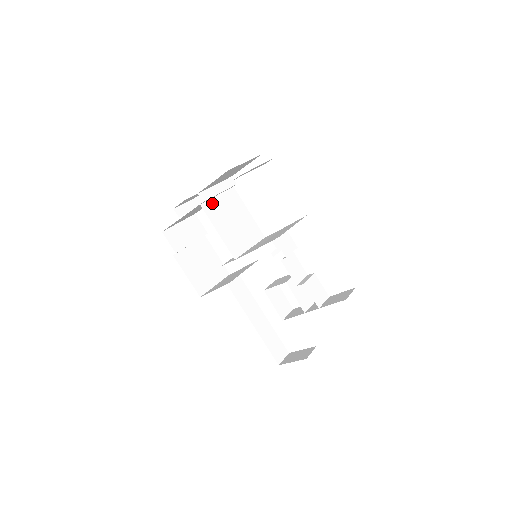
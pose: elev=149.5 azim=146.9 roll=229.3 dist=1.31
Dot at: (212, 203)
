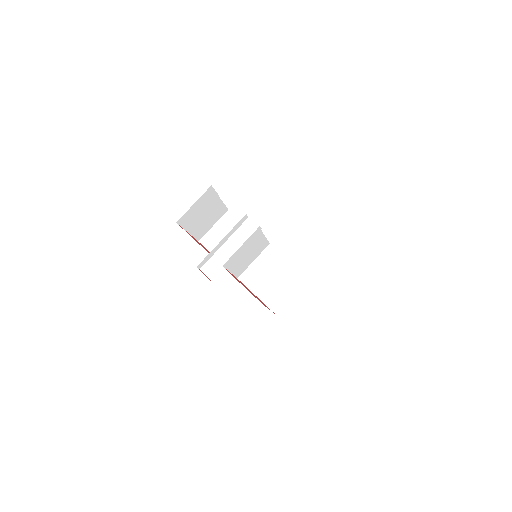
Dot at: occluded
